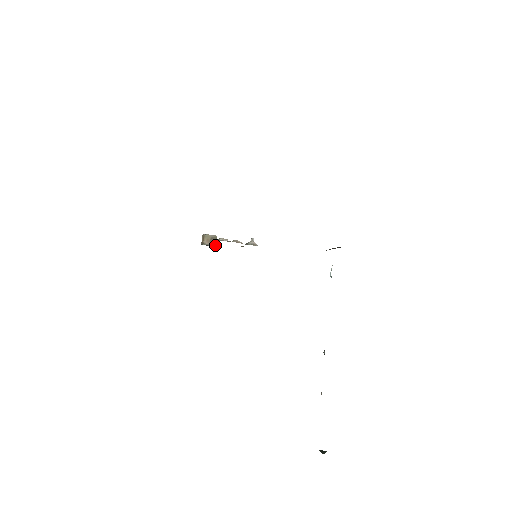
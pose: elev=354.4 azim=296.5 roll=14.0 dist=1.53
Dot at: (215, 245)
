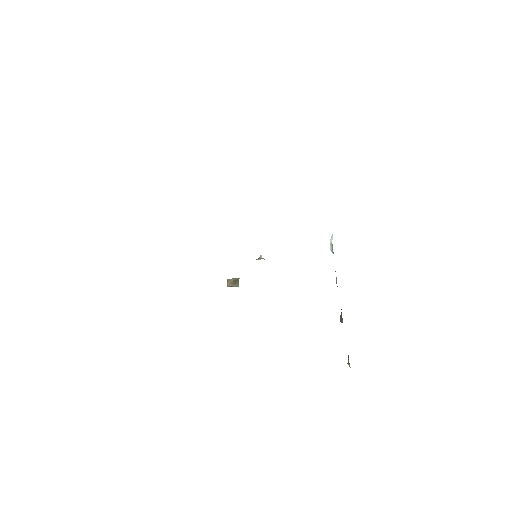
Dot at: (238, 286)
